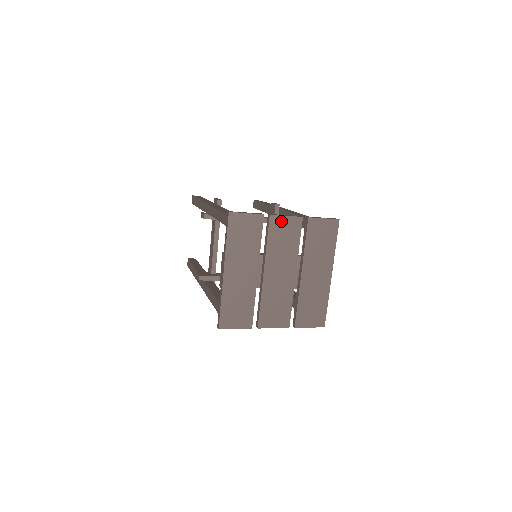
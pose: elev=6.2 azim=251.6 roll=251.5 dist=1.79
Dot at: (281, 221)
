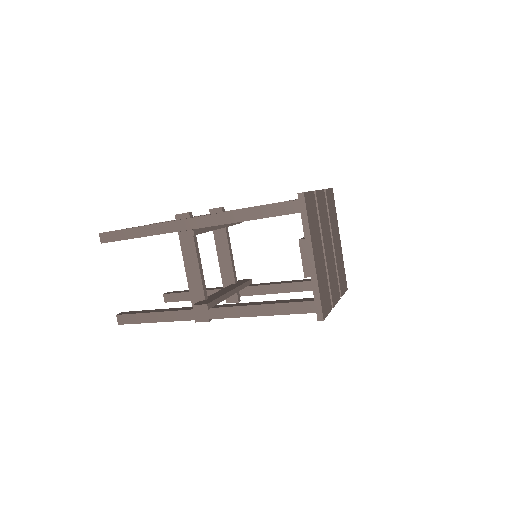
Dot at: (319, 195)
